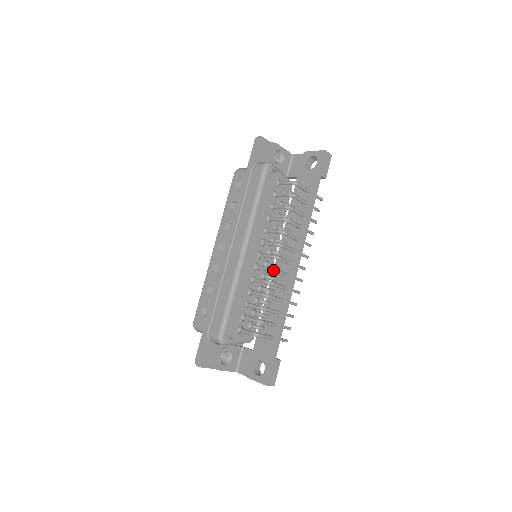
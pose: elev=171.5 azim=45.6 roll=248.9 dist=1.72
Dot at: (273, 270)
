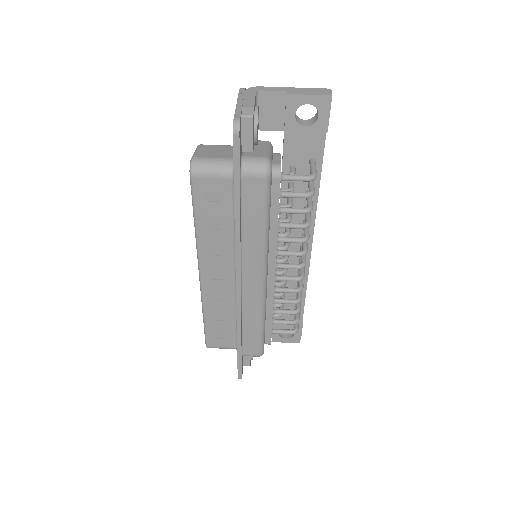
Dot at: occluded
